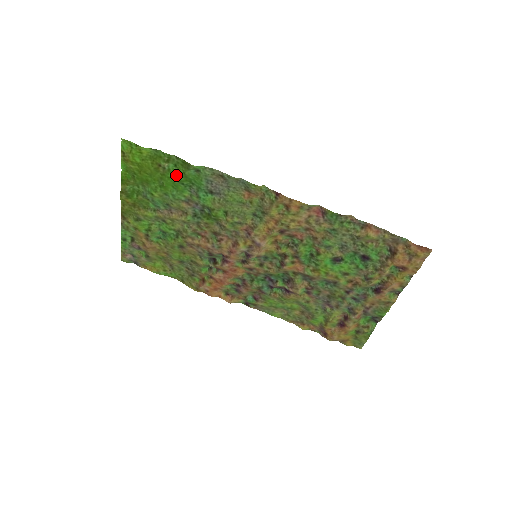
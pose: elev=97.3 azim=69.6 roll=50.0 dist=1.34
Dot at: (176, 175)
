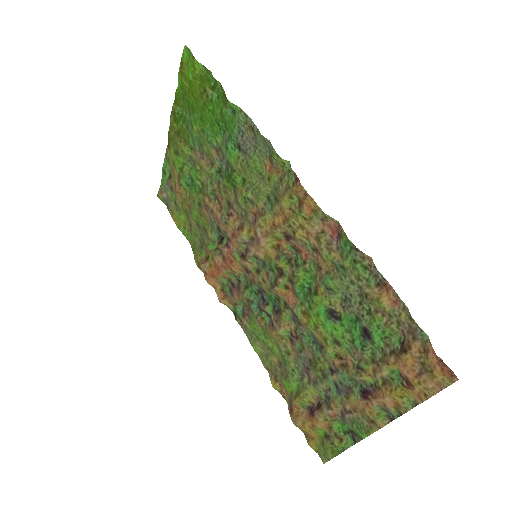
Dot at: (215, 109)
